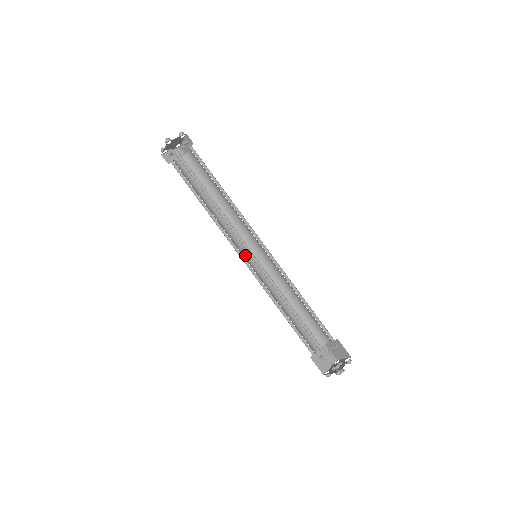
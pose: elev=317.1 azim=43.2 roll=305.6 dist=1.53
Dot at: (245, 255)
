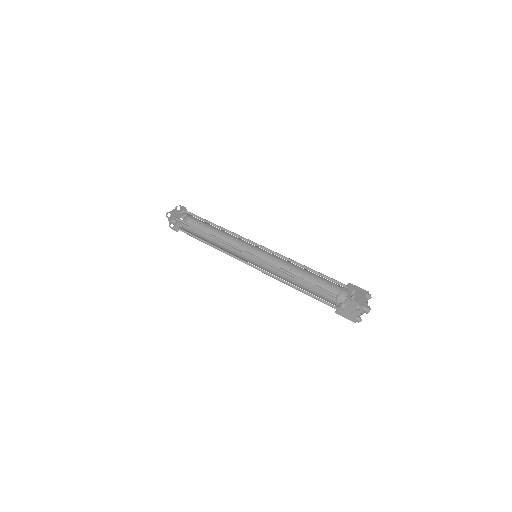
Dot at: (250, 262)
